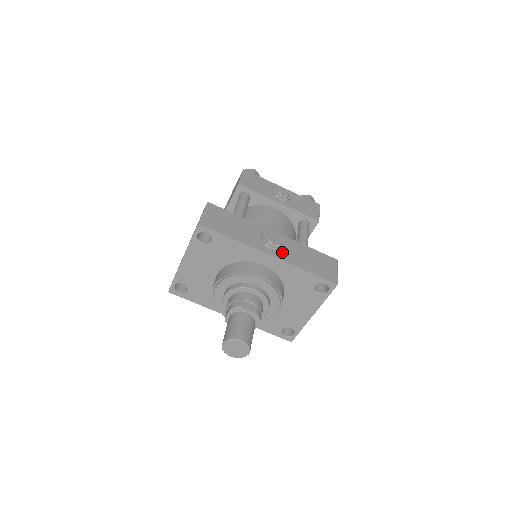
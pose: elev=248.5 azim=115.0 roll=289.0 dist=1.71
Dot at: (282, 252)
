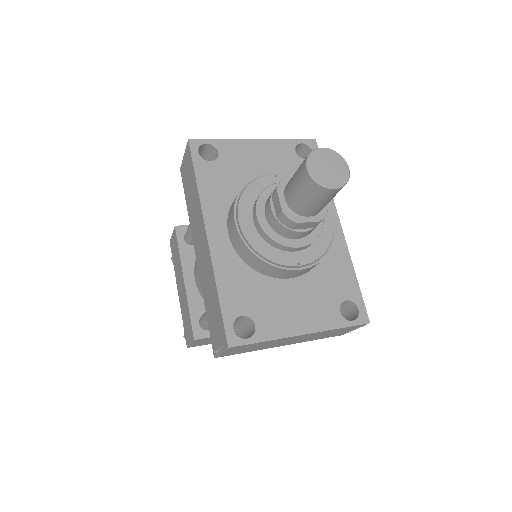
Dot at: occluded
